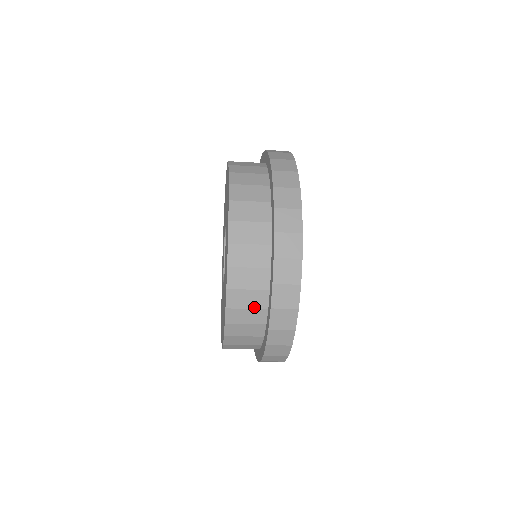
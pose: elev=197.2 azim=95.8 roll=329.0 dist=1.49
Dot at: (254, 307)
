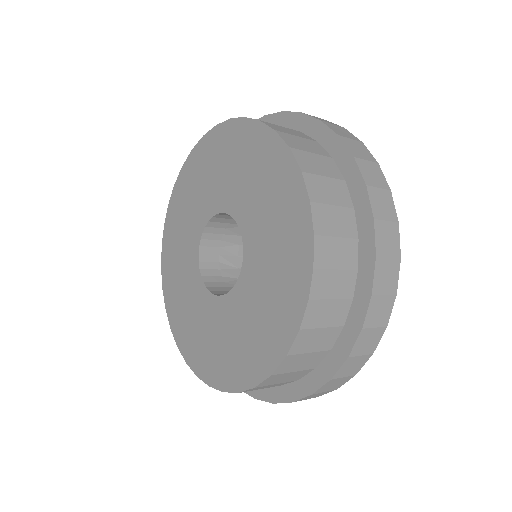
Dot at: occluded
